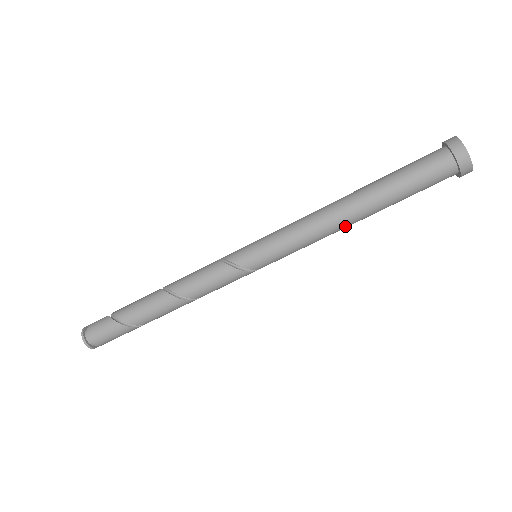
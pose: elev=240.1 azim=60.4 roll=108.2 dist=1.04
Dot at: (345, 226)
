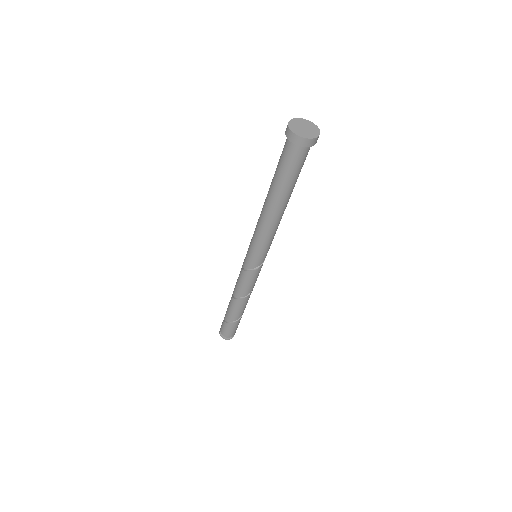
Dot at: (279, 217)
